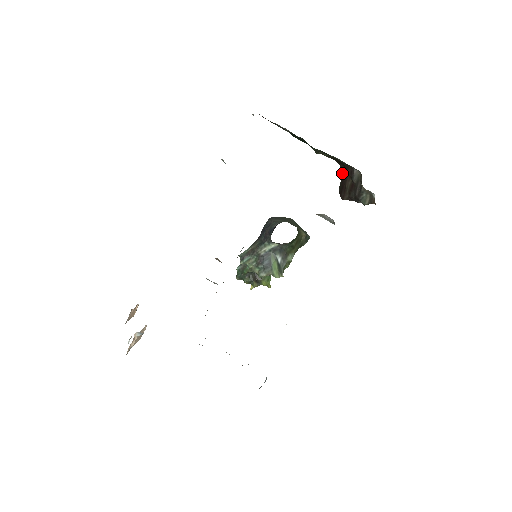
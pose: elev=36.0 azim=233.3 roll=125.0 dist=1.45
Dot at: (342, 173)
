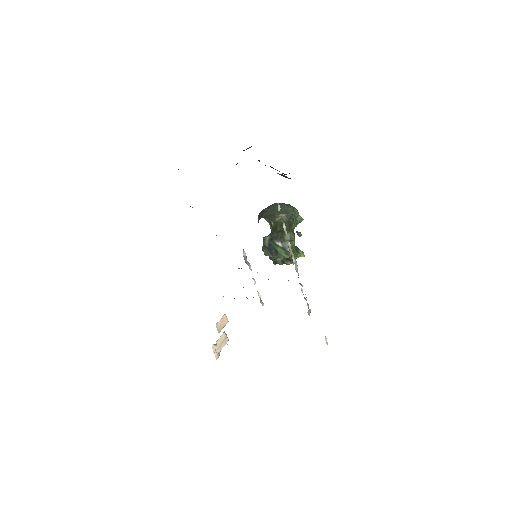
Dot at: occluded
